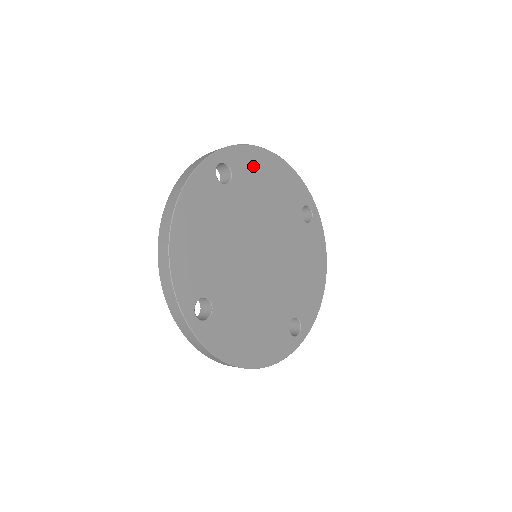
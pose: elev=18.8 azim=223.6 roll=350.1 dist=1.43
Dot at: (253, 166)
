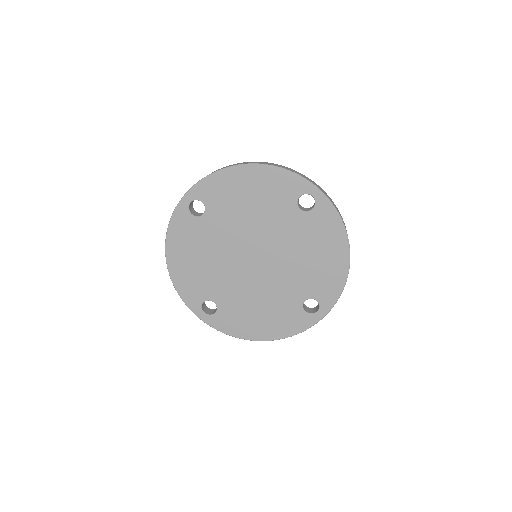
Dot at: (225, 188)
